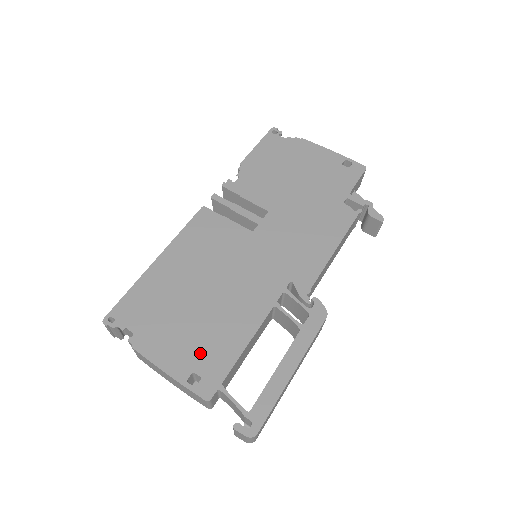
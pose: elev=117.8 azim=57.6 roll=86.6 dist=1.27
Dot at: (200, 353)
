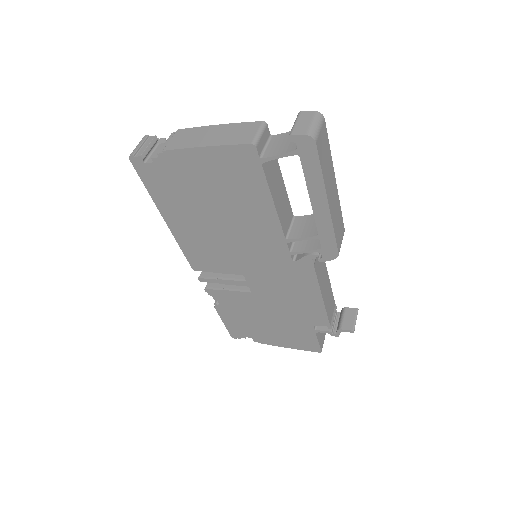
Dot at: occluded
